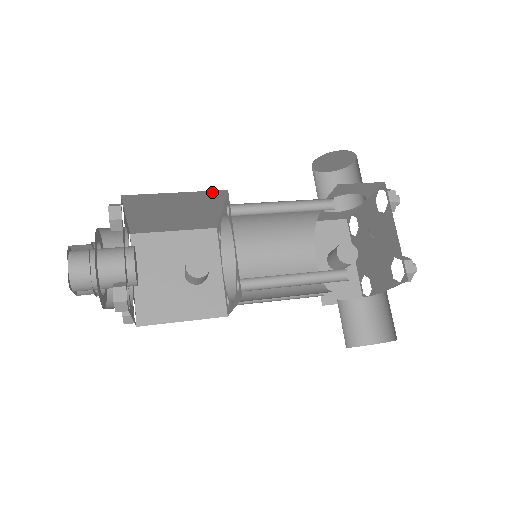
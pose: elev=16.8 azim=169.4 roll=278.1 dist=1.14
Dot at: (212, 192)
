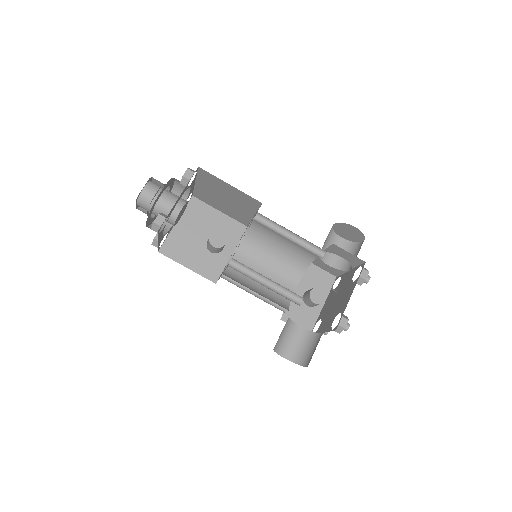
Dot at: (252, 198)
